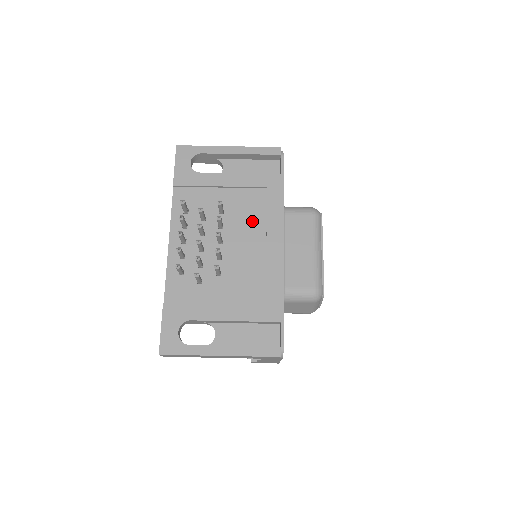
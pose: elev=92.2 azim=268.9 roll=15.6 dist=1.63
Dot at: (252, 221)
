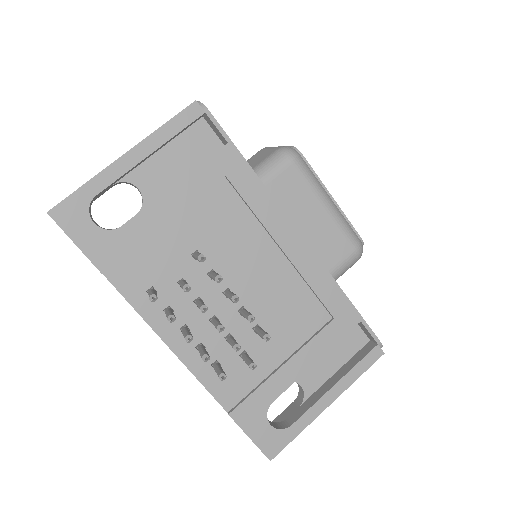
Dot at: (242, 236)
